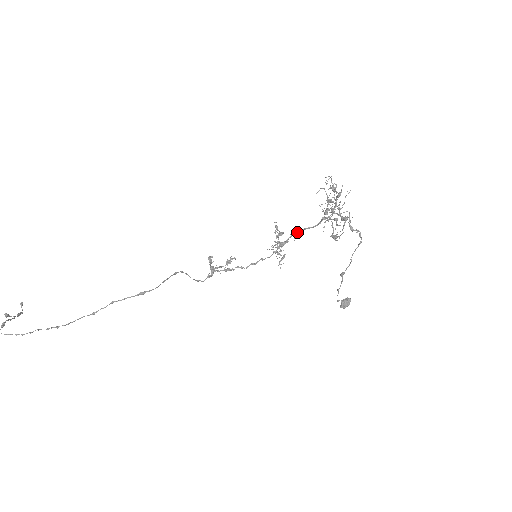
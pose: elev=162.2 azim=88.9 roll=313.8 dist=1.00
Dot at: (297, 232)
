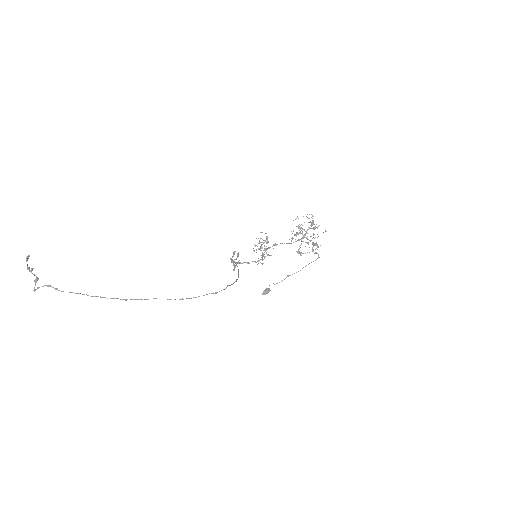
Dot at: occluded
